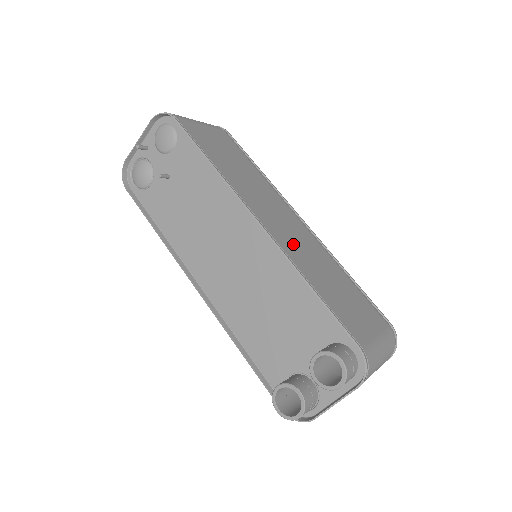
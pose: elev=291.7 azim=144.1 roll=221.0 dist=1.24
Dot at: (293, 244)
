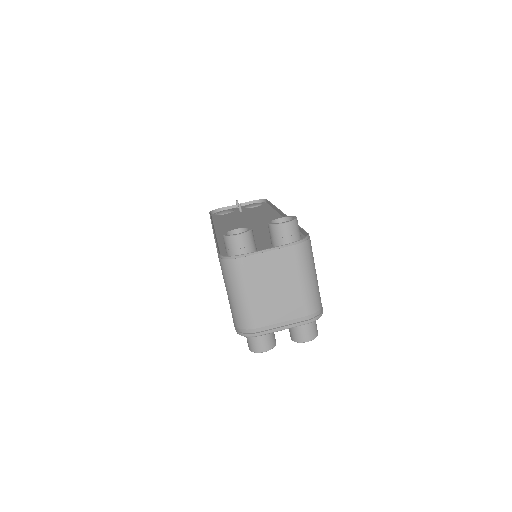
Dot at: occluded
